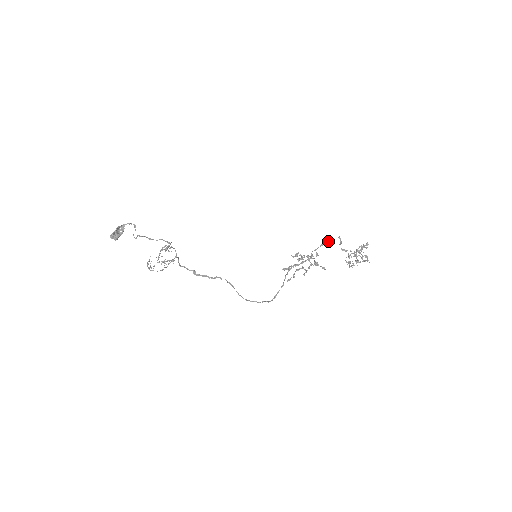
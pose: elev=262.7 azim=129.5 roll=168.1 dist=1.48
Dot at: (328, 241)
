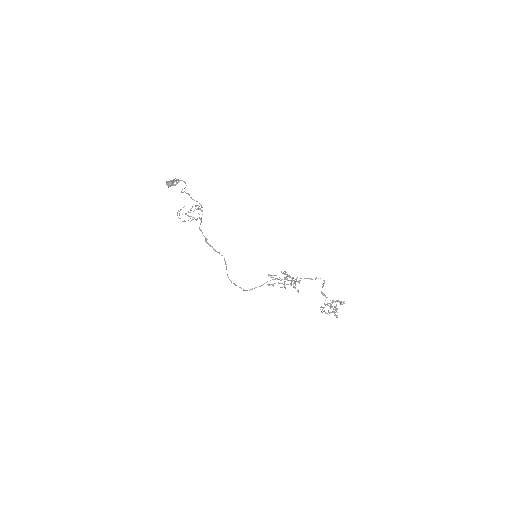
Dot at: occluded
